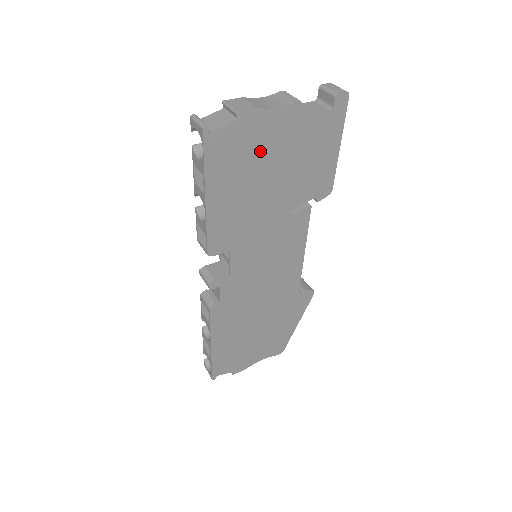
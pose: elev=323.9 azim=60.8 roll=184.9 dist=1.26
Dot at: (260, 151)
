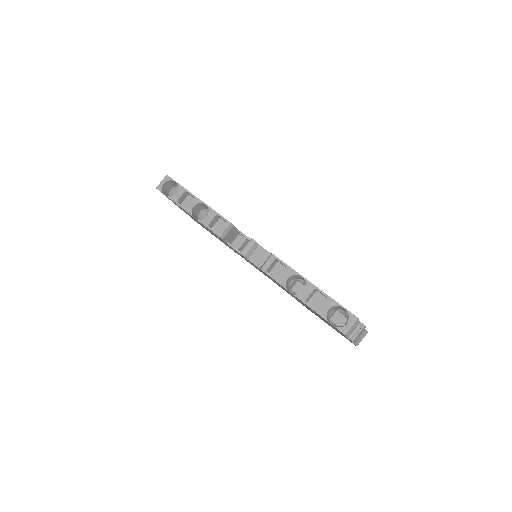
Dot at: occluded
